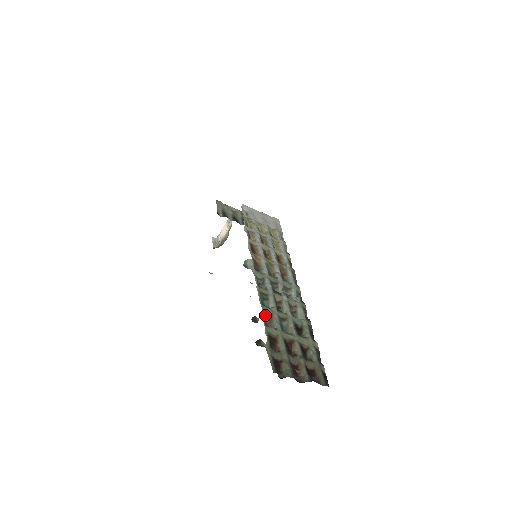
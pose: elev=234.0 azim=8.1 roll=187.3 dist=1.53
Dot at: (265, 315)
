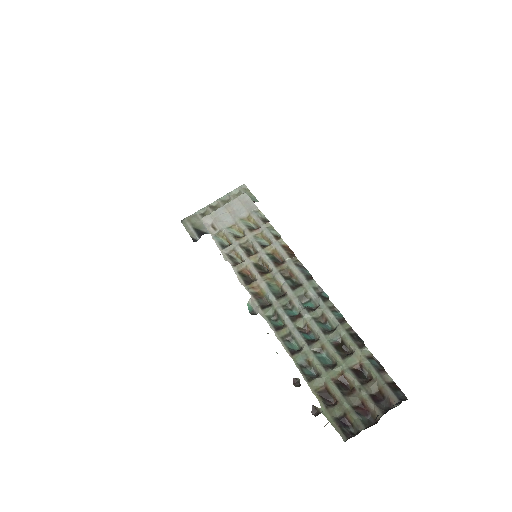
Dot at: (302, 365)
